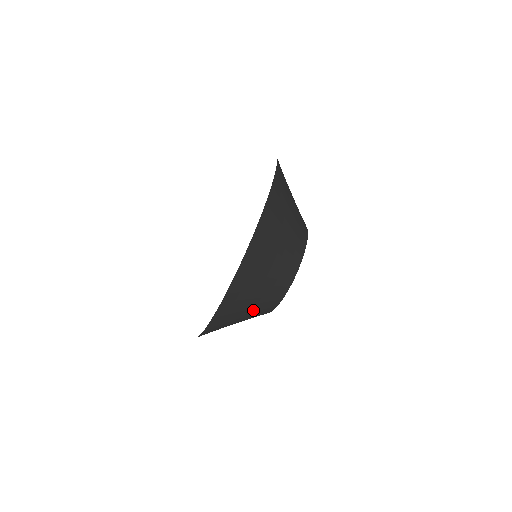
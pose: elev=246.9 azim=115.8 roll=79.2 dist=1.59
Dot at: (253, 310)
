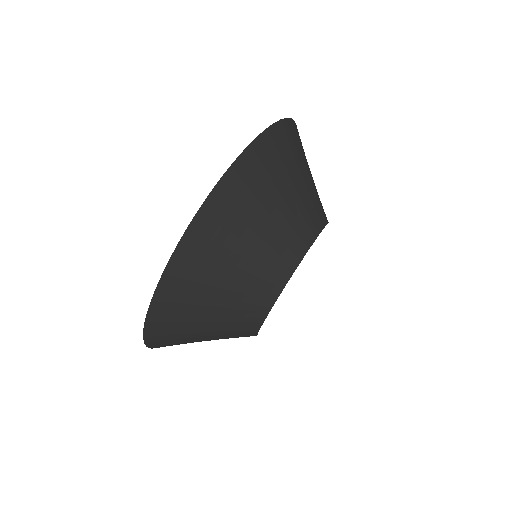
Dot at: (232, 296)
